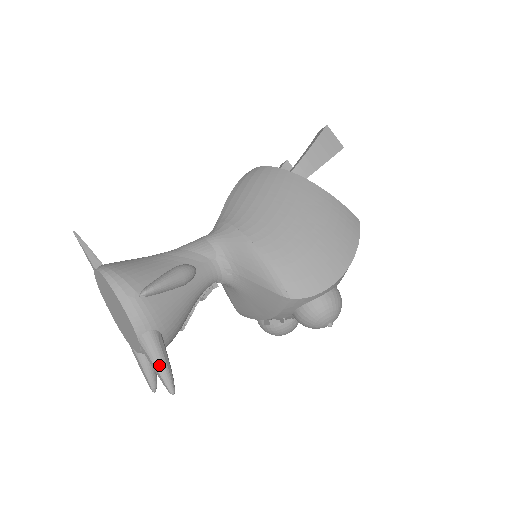
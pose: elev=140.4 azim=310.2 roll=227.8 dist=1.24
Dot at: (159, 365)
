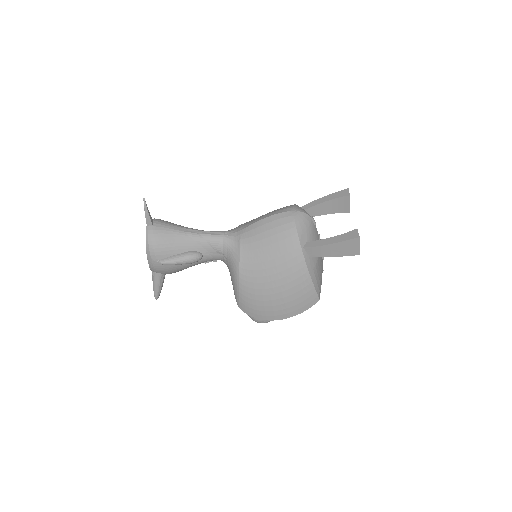
Dot at: (155, 288)
